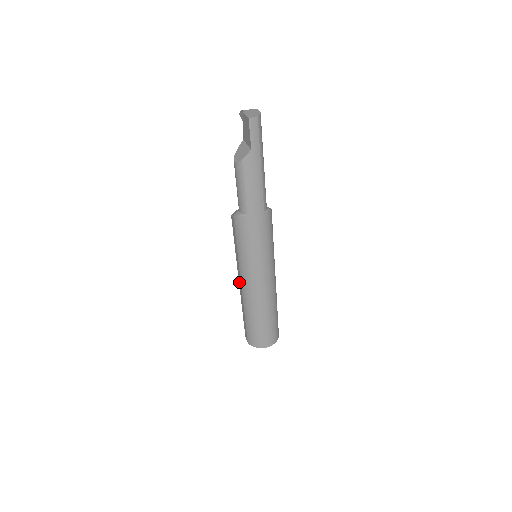
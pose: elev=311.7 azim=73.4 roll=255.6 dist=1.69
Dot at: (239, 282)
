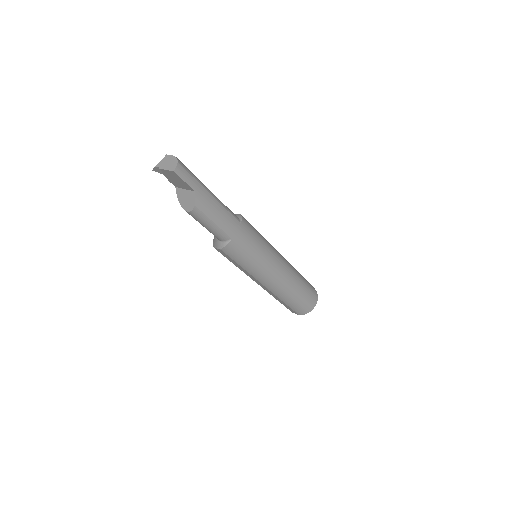
Dot at: occluded
